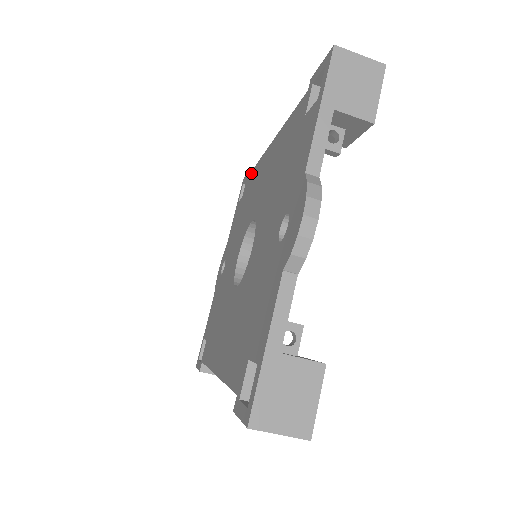
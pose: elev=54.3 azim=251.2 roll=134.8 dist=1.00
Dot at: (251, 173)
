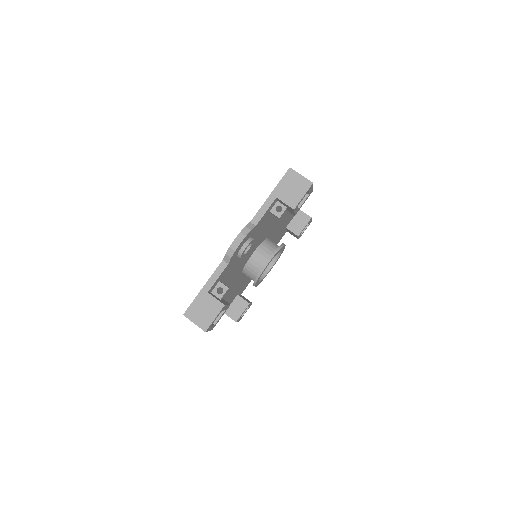
Dot at: occluded
